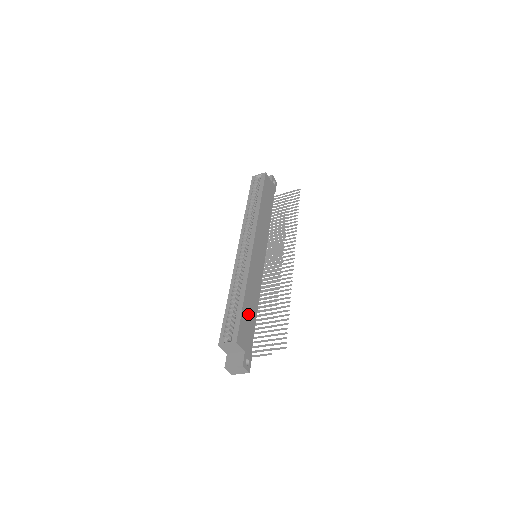
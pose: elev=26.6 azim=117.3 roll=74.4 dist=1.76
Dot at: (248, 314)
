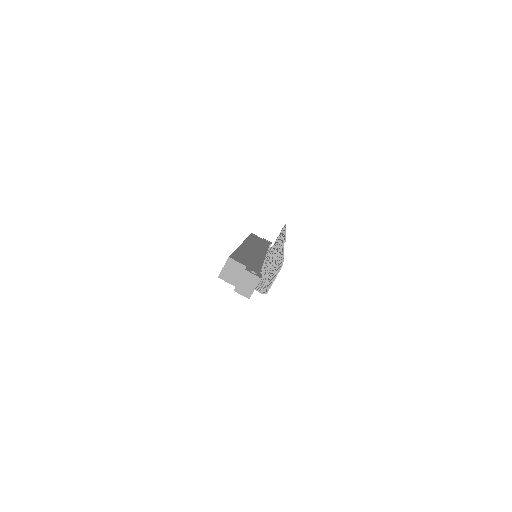
Dot at: (246, 258)
